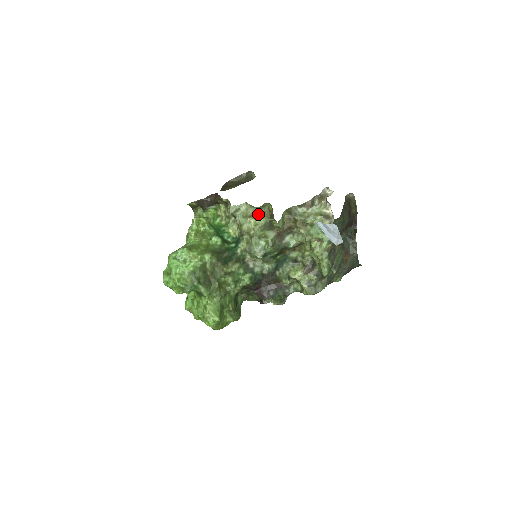
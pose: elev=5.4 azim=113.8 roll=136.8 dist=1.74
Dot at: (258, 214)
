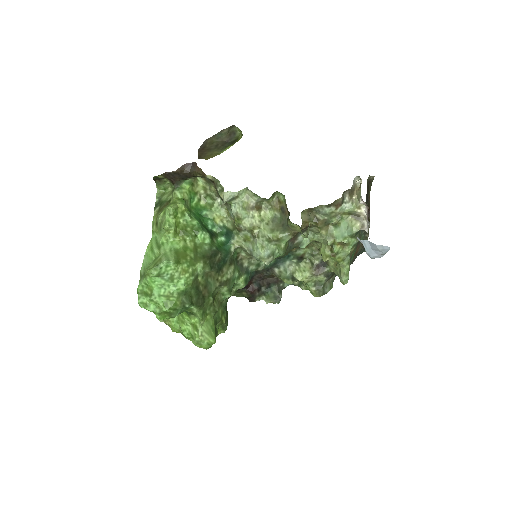
Dot at: (262, 204)
